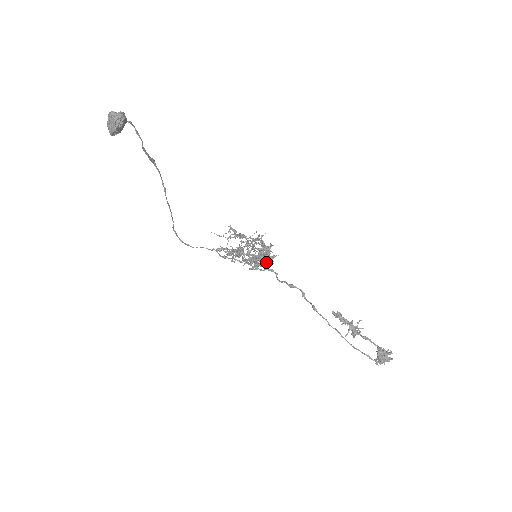
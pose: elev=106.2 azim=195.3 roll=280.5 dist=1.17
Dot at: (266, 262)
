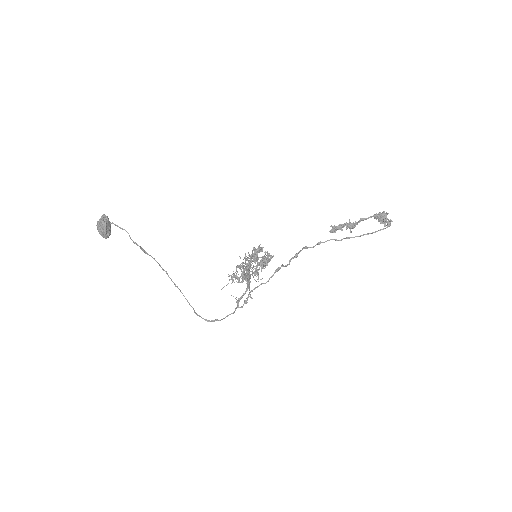
Dot at: (268, 261)
